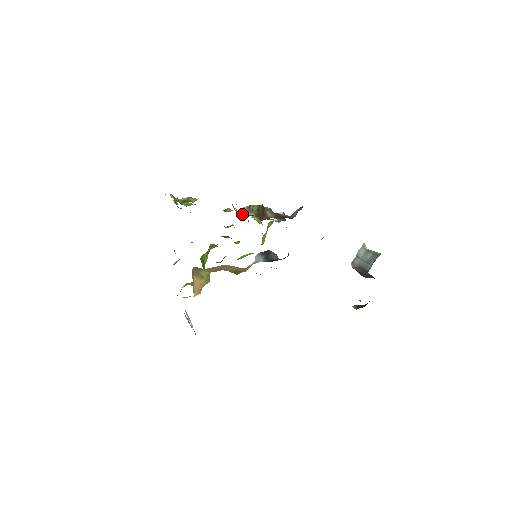
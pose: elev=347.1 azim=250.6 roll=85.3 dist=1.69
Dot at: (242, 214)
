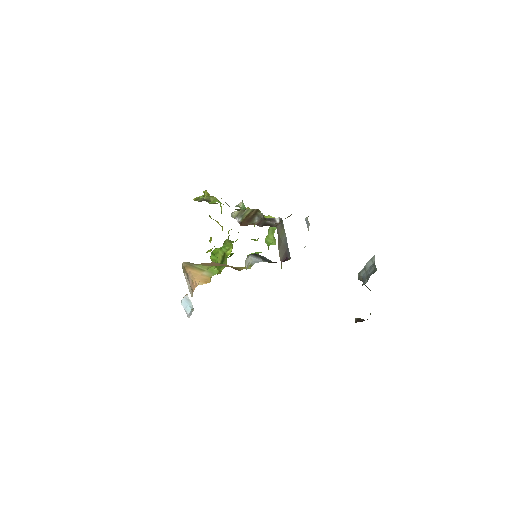
Dot at: occluded
